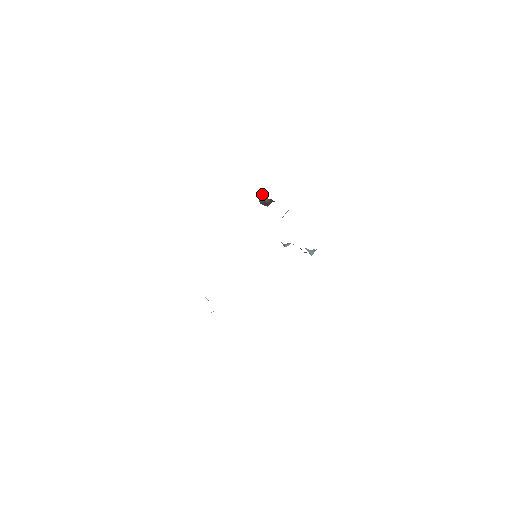
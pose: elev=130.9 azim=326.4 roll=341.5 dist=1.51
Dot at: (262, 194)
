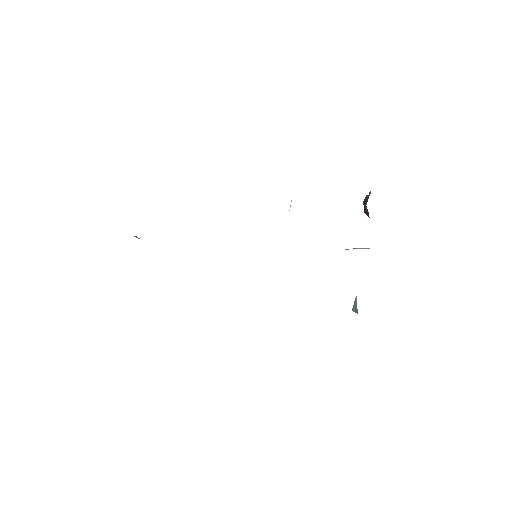
Dot at: occluded
